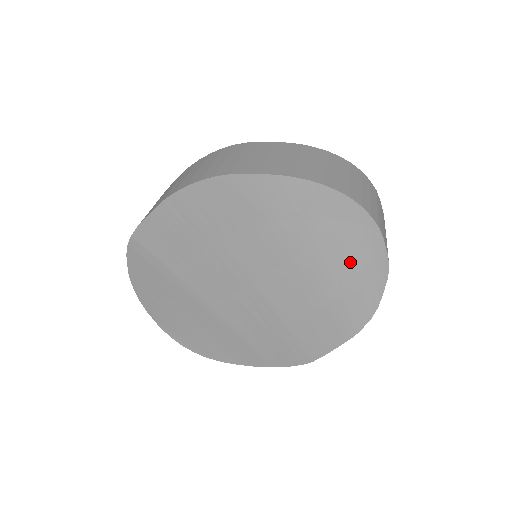
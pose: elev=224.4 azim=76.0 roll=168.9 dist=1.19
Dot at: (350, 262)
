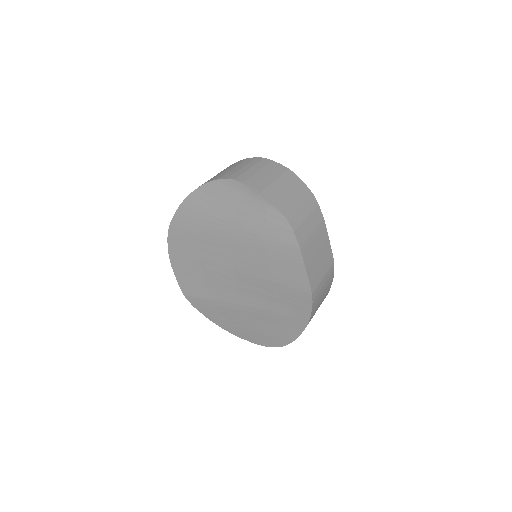
Dot at: (246, 211)
